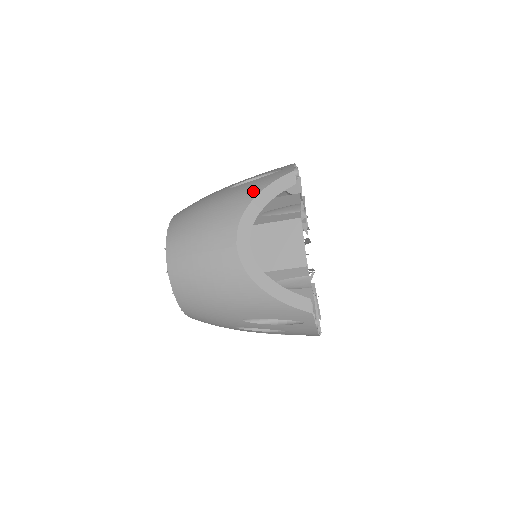
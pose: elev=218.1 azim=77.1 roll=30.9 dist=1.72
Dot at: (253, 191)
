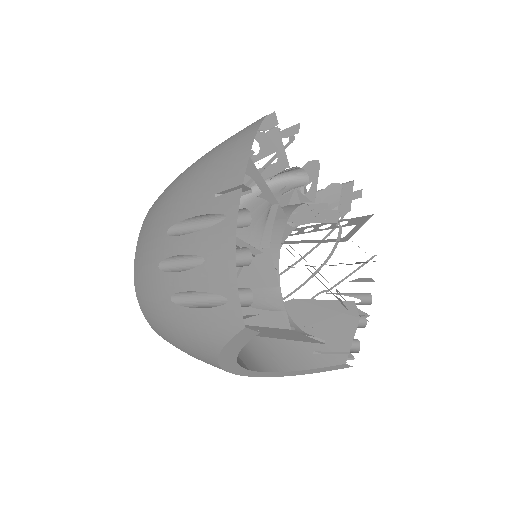
Dot at: (210, 345)
